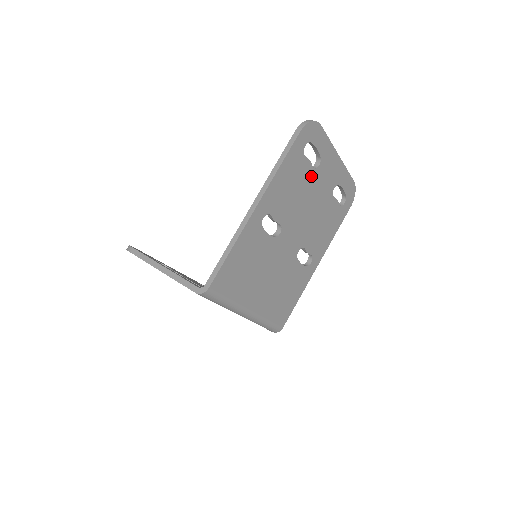
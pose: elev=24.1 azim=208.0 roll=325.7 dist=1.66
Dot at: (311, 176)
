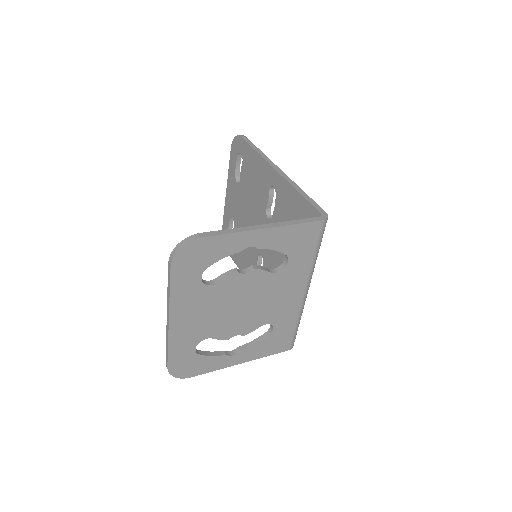
Dot at: occluded
